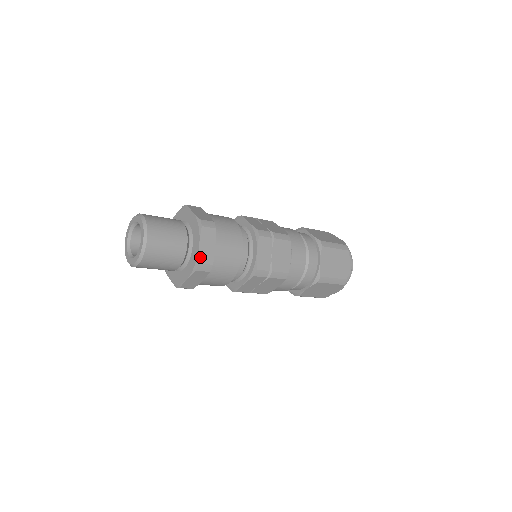
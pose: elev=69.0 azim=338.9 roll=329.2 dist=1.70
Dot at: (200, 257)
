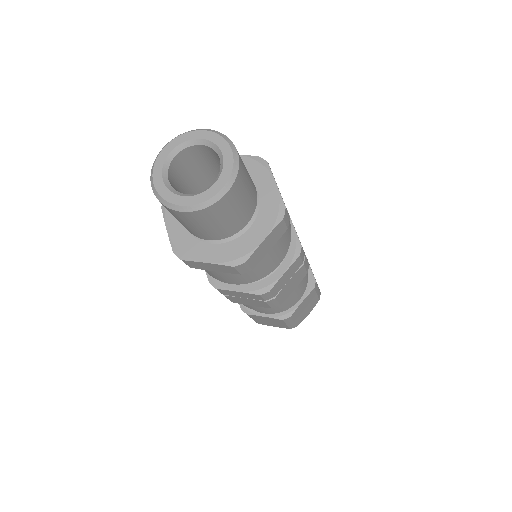
Dot at: (253, 255)
